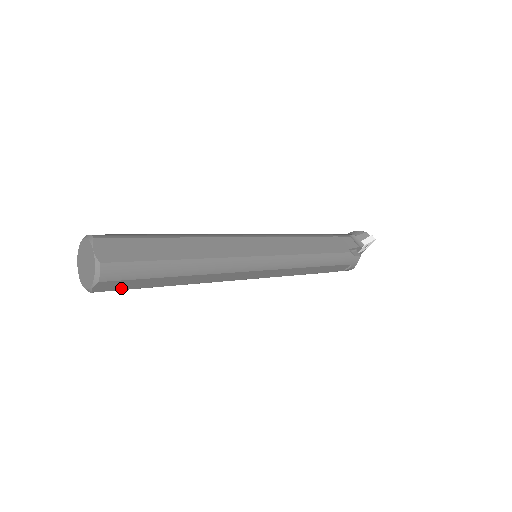
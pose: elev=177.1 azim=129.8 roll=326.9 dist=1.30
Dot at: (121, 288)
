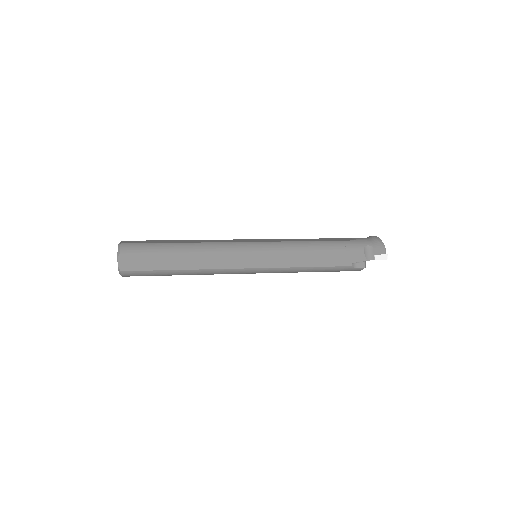
Dot at: occluded
